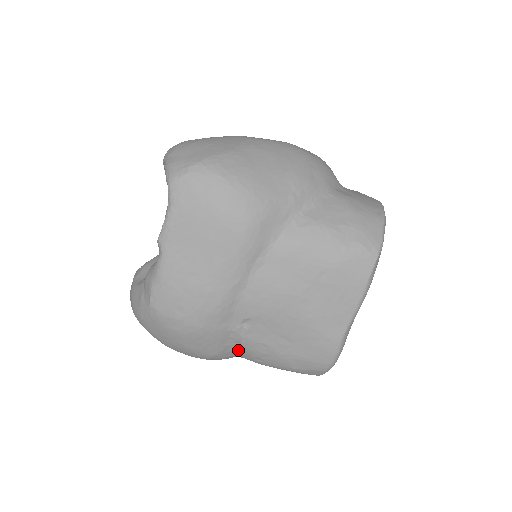
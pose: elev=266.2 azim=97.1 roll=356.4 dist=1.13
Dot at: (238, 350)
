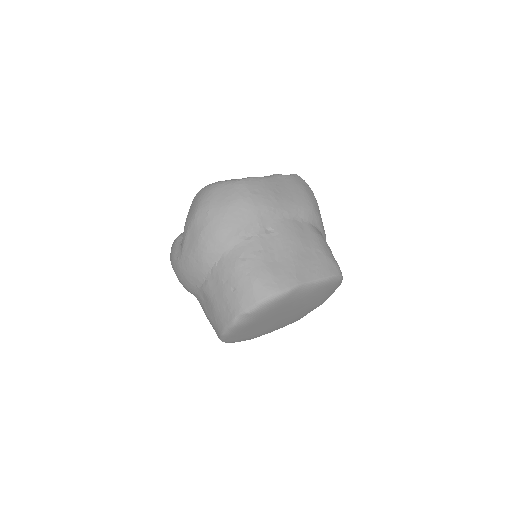
Dot at: (242, 242)
